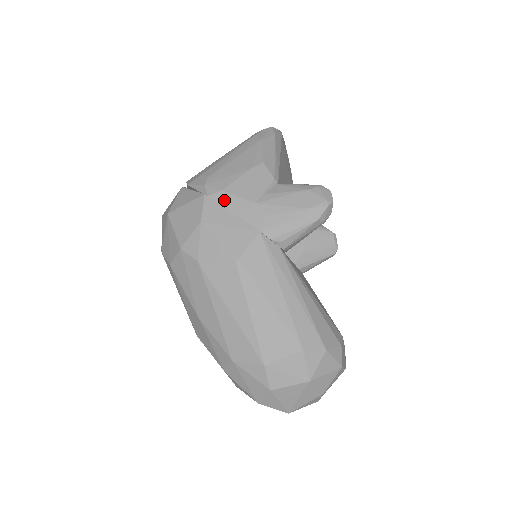
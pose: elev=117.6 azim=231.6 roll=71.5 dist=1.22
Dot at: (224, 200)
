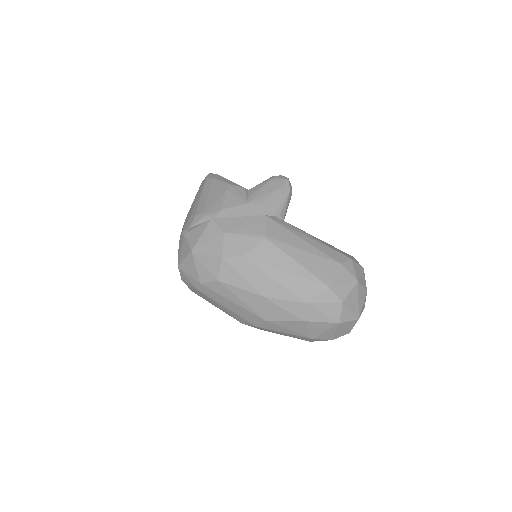
Dot at: (227, 214)
